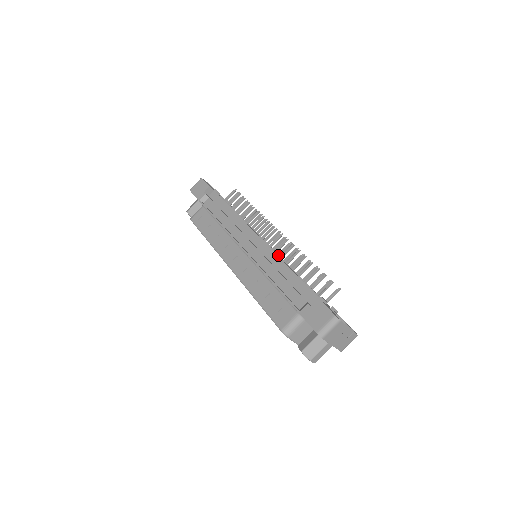
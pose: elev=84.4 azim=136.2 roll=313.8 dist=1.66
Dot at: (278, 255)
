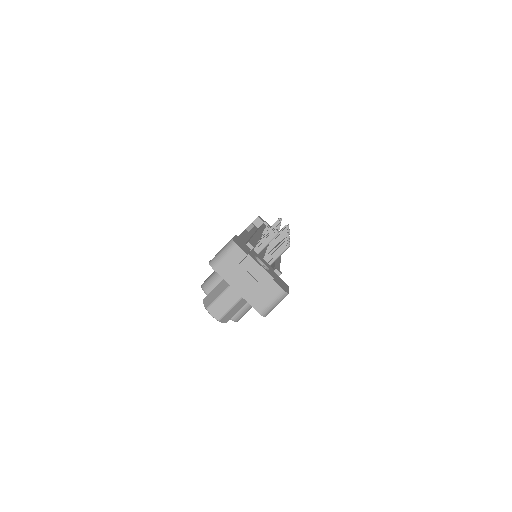
Dot at: (262, 240)
